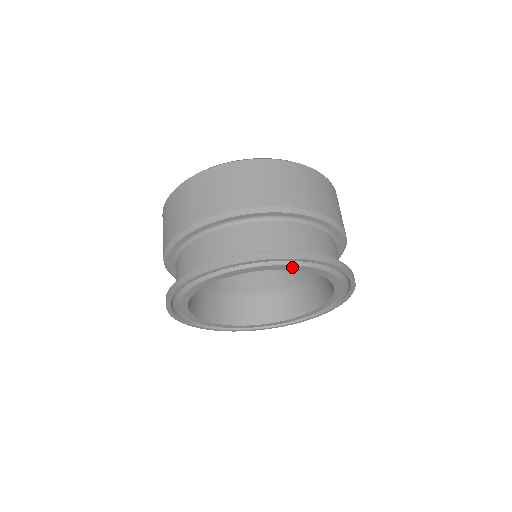
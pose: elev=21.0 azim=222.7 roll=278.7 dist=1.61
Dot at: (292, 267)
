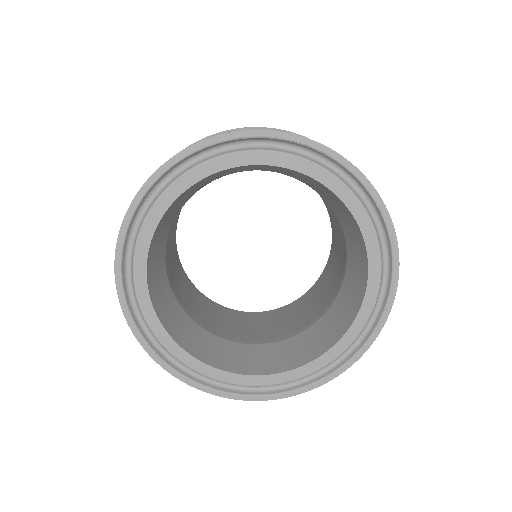
Dot at: (356, 208)
